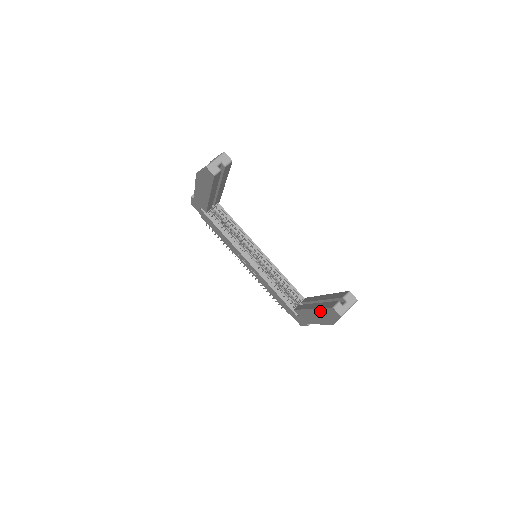
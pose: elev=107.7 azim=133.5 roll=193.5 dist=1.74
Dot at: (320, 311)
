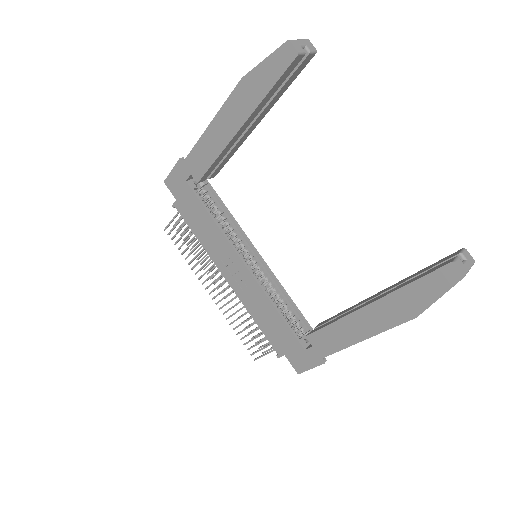
Dot at: (399, 294)
